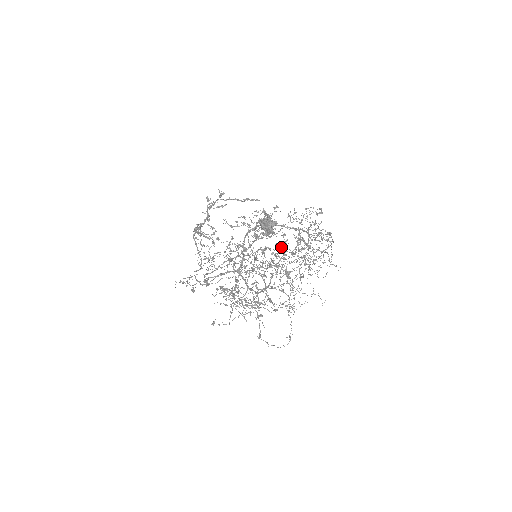
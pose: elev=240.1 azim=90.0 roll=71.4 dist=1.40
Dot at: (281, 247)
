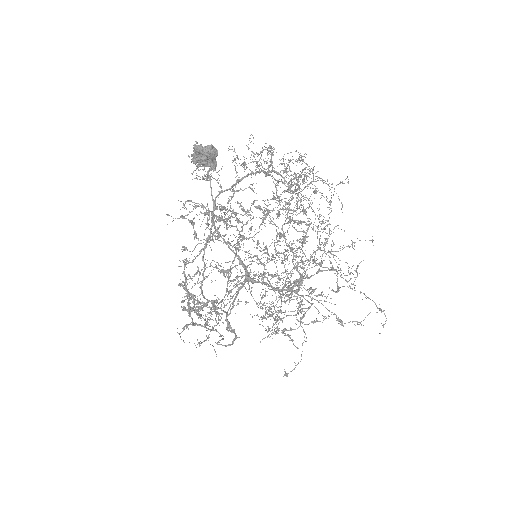
Dot at: occluded
